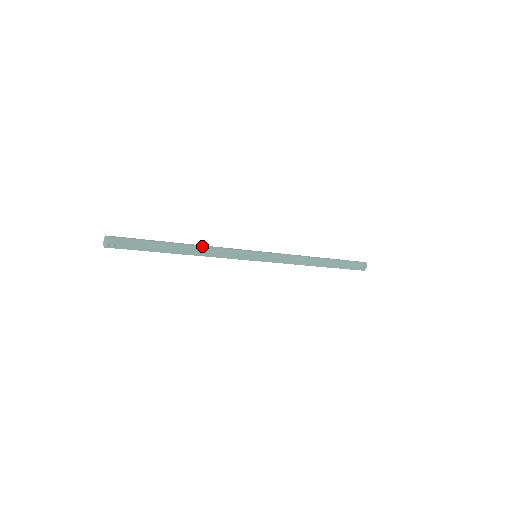
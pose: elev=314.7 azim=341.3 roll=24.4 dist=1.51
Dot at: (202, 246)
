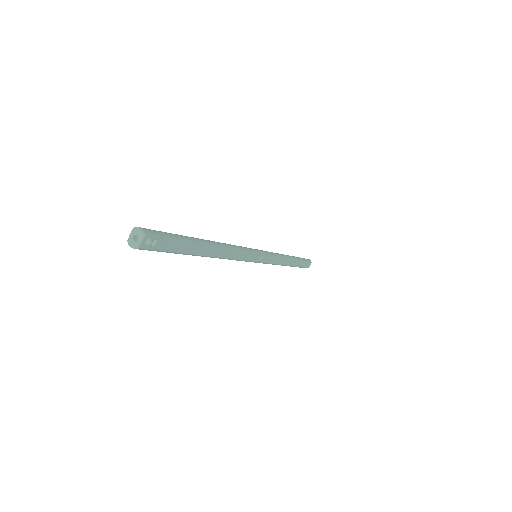
Dot at: (223, 243)
